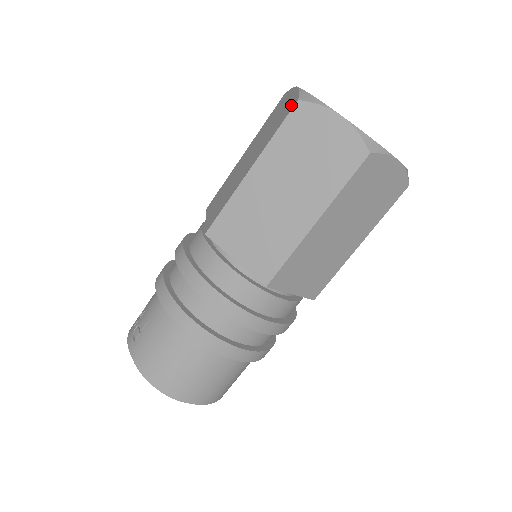
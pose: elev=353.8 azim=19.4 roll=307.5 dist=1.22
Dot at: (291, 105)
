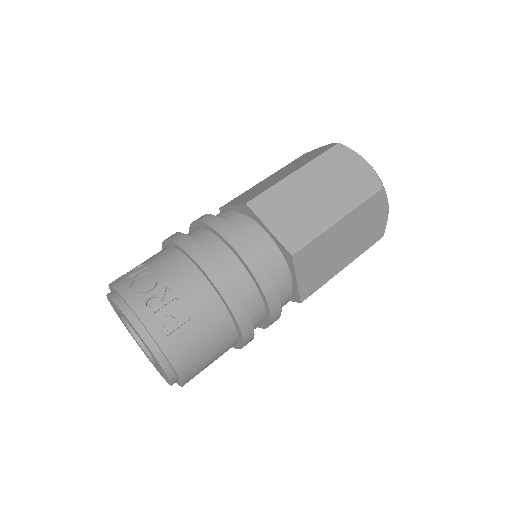
Dot at: (374, 184)
